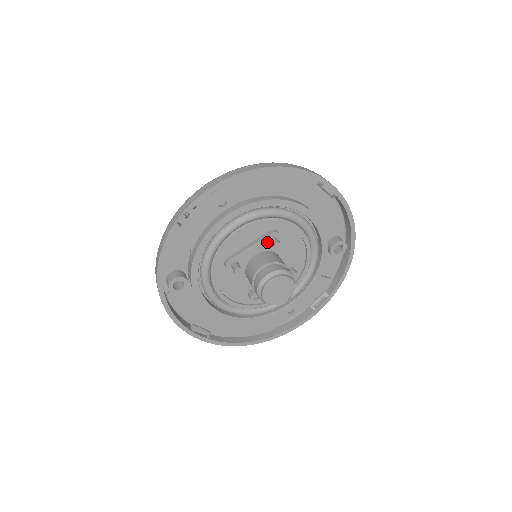
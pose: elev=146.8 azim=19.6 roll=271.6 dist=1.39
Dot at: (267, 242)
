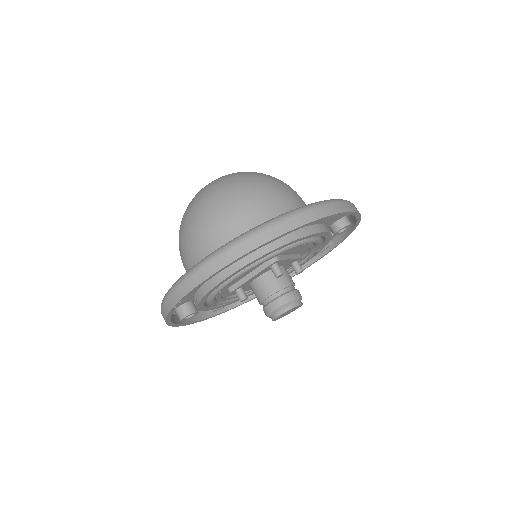
Dot at: (267, 268)
